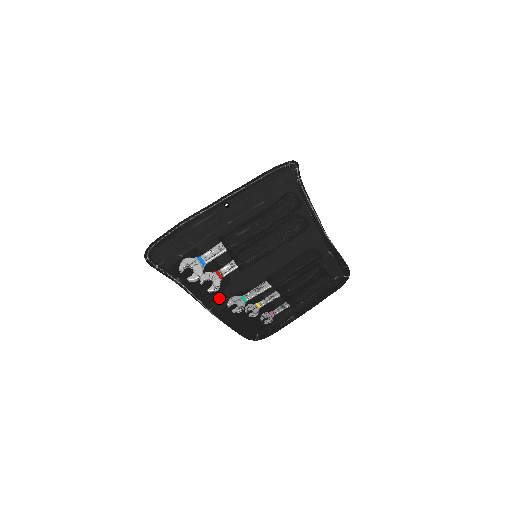
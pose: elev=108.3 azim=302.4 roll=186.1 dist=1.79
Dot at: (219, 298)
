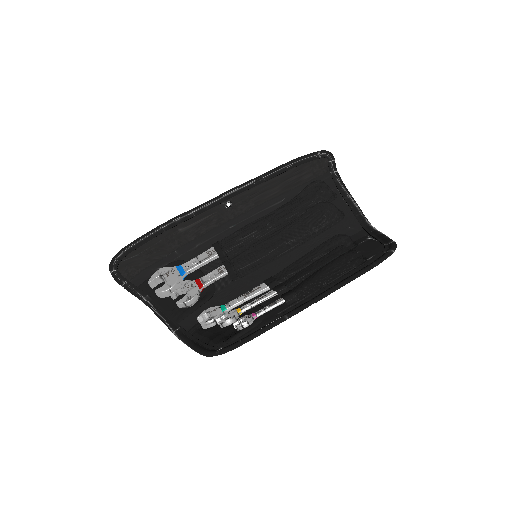
Dot at: (193, 315)
